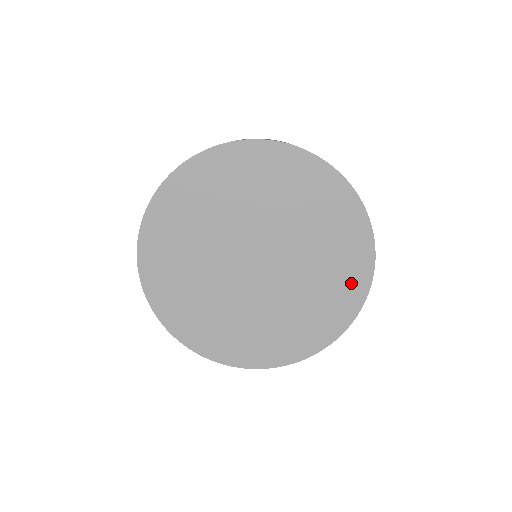
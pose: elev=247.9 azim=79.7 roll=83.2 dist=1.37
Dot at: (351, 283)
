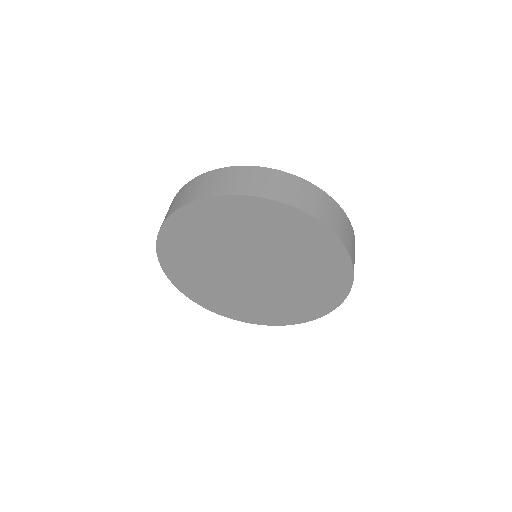
Dot at: (289, 316)
